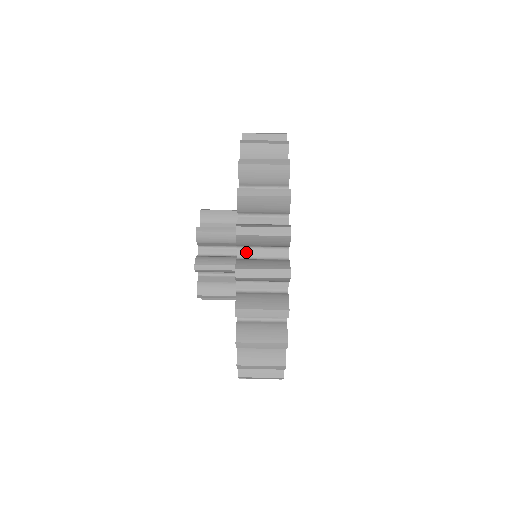
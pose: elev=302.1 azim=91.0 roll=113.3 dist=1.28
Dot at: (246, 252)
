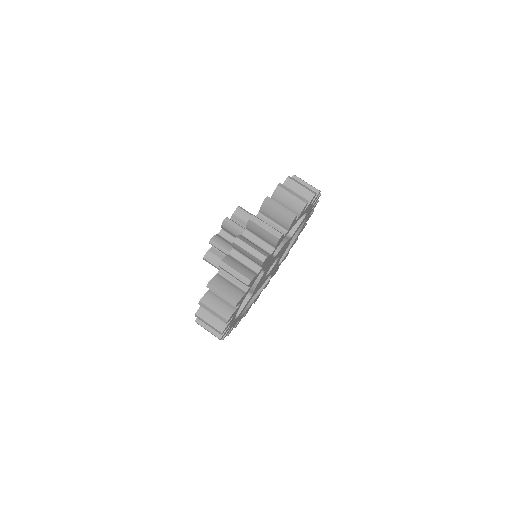
Dot at: (236, 254)
